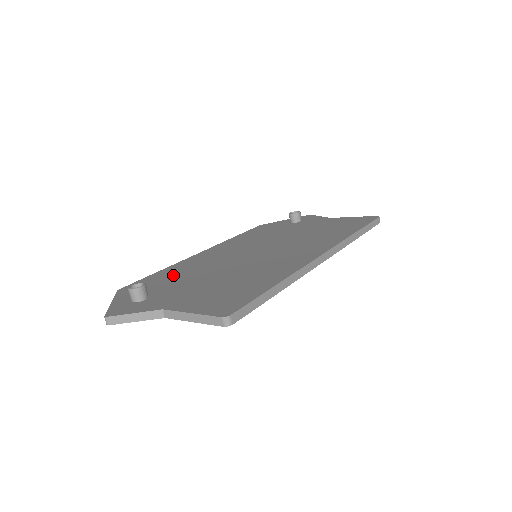
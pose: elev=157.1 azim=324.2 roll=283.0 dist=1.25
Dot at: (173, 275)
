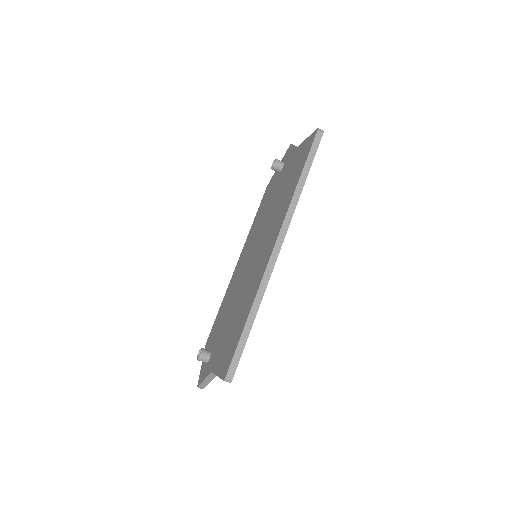
Dot at: (222, 313)
